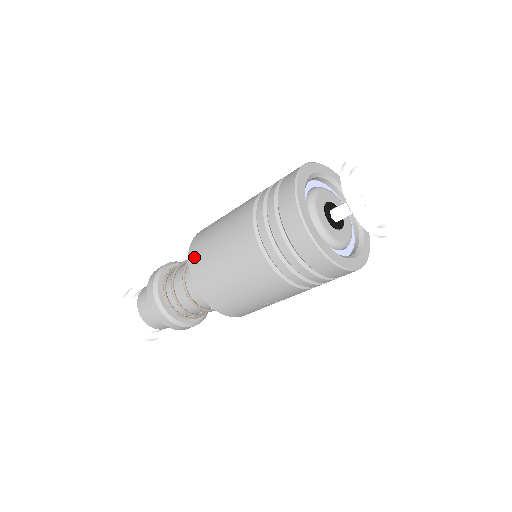
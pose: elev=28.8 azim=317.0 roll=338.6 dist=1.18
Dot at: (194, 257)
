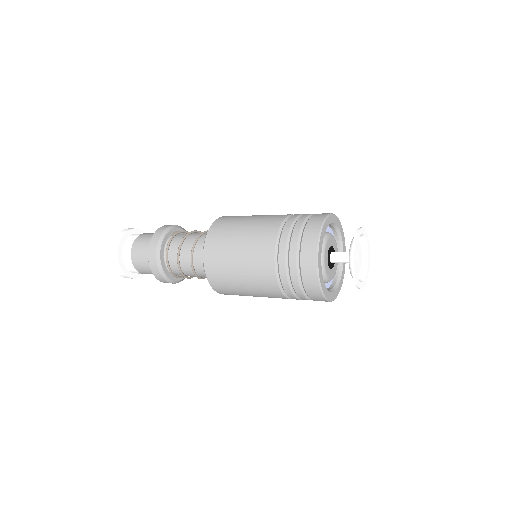
Dot at: (224, 293)
